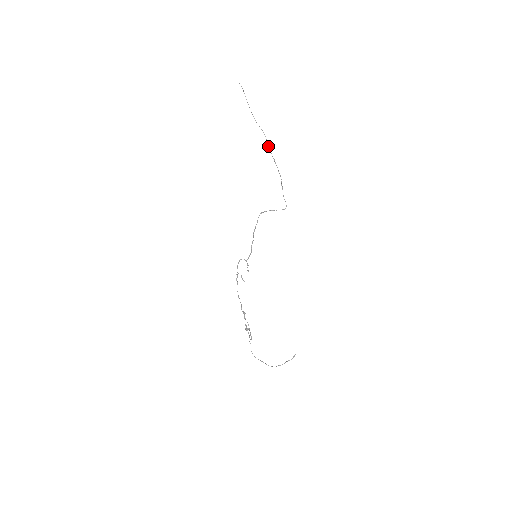
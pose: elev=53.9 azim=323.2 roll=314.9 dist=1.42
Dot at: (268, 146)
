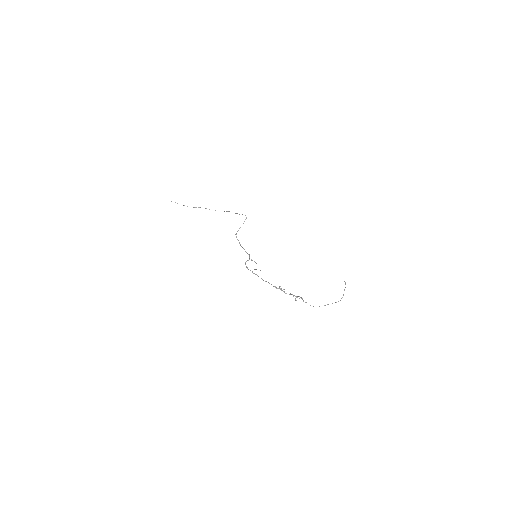
Dot at: occluded
